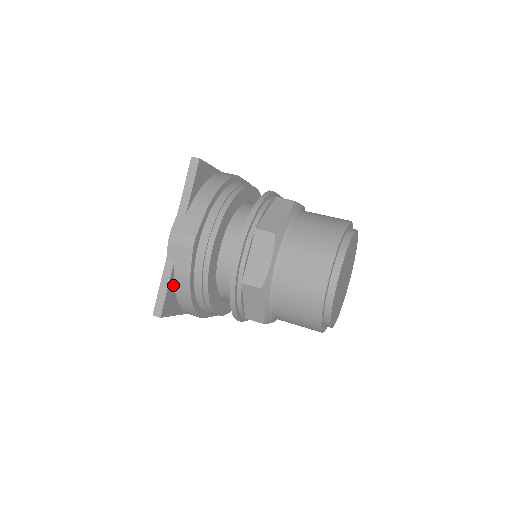
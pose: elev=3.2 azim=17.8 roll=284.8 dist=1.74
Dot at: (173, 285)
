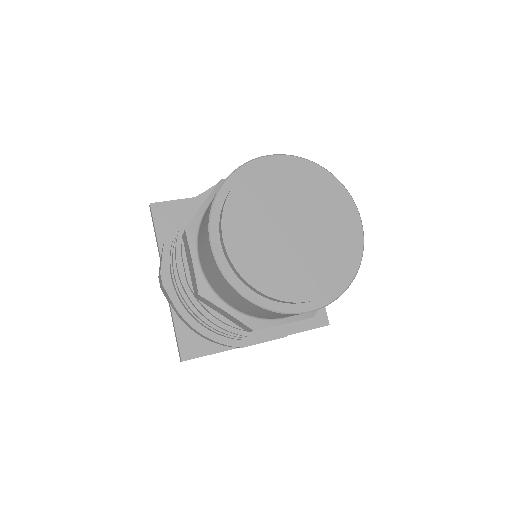
Dot at: (185, 326)
